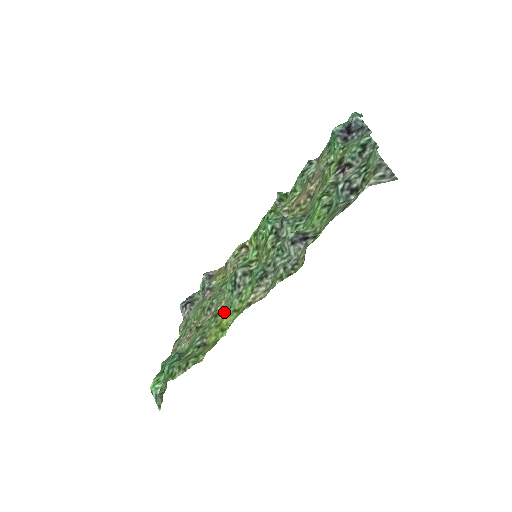
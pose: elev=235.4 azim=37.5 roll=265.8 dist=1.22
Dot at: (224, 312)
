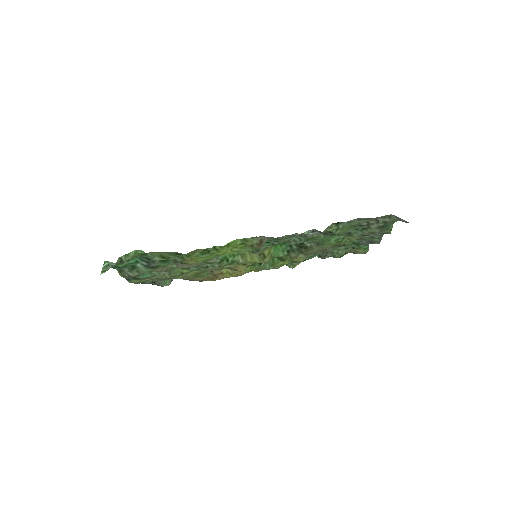
Dot at: (214, 257)
